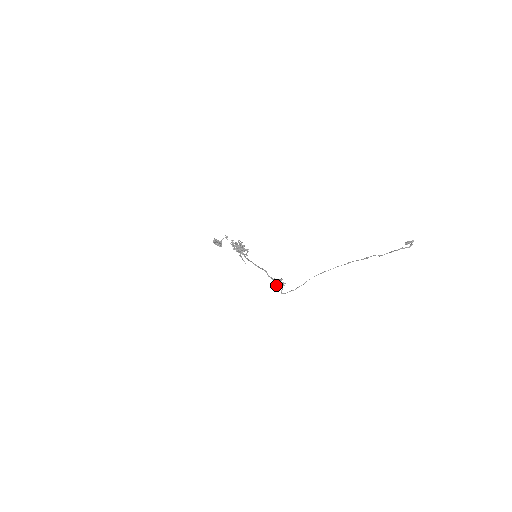
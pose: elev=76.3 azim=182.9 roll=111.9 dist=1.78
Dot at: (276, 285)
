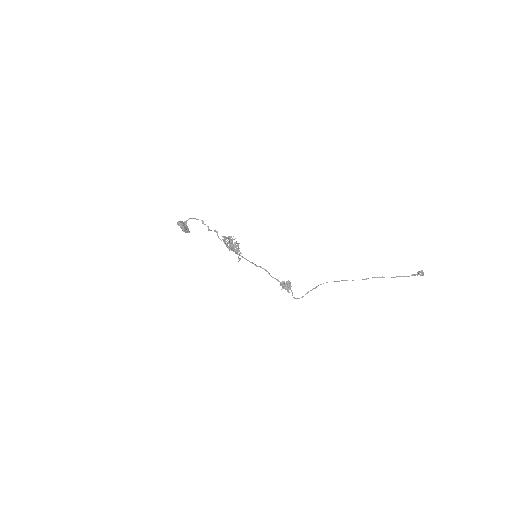
Dot at: (287, 290)
